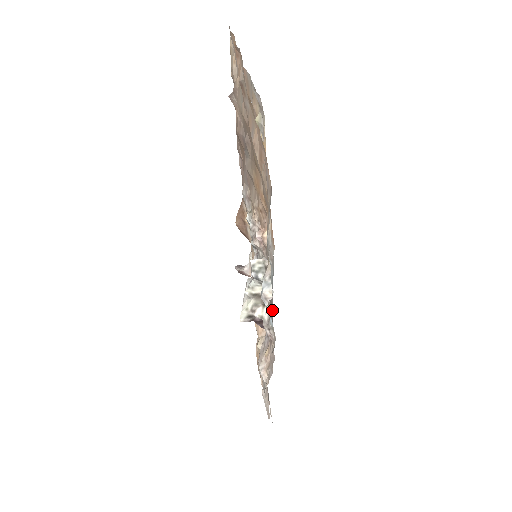
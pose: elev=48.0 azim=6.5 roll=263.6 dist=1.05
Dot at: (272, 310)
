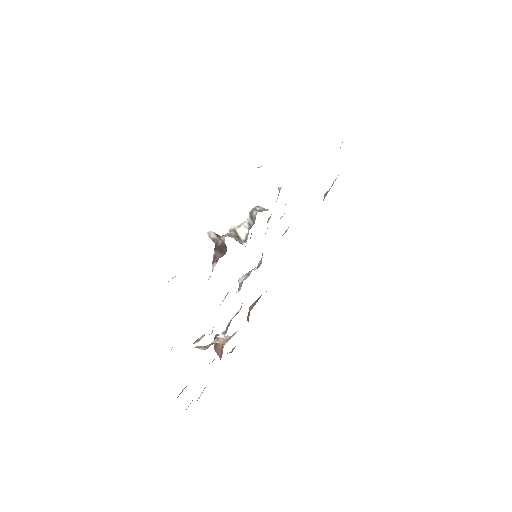
Dot at: occluded
